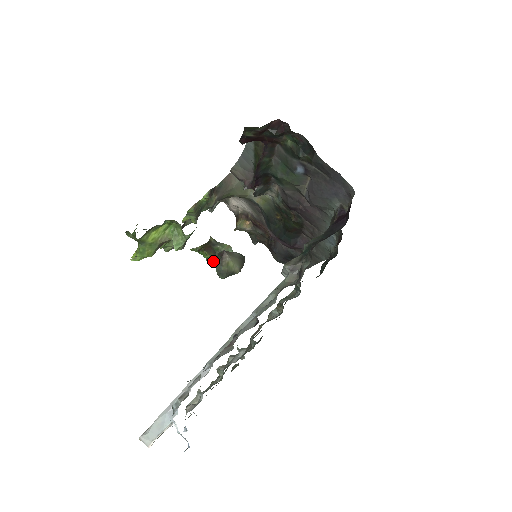
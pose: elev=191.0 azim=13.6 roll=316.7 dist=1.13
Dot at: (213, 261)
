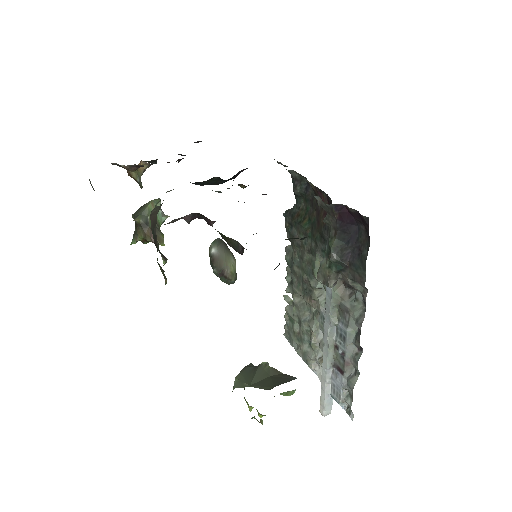
Dot at: occluded
